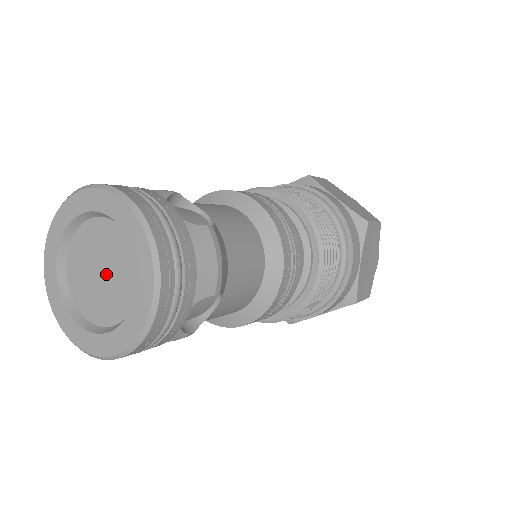
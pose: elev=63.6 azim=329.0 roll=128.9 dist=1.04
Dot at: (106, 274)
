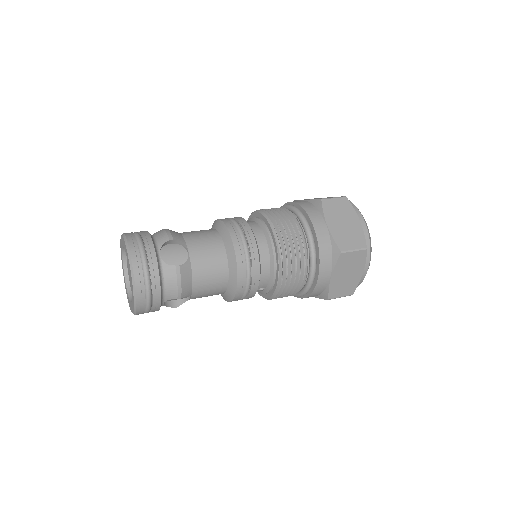
Dot at: occluded
